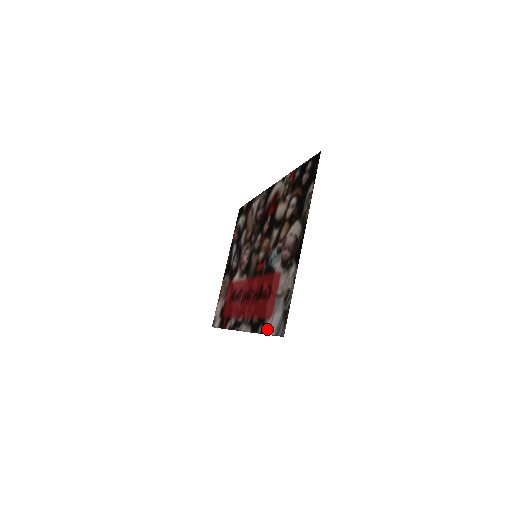
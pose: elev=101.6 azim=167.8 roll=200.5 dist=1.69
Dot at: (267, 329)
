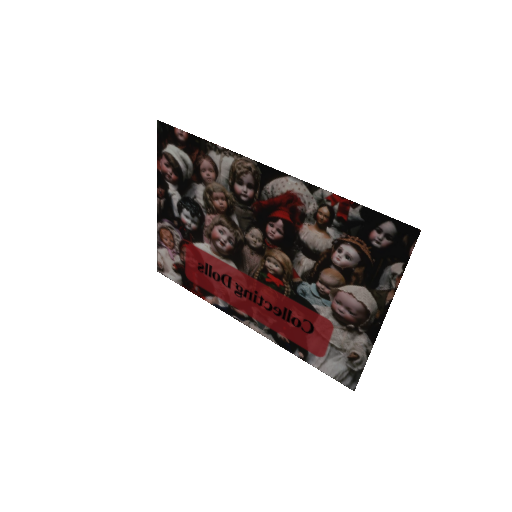
Dot at: (316, 364)
